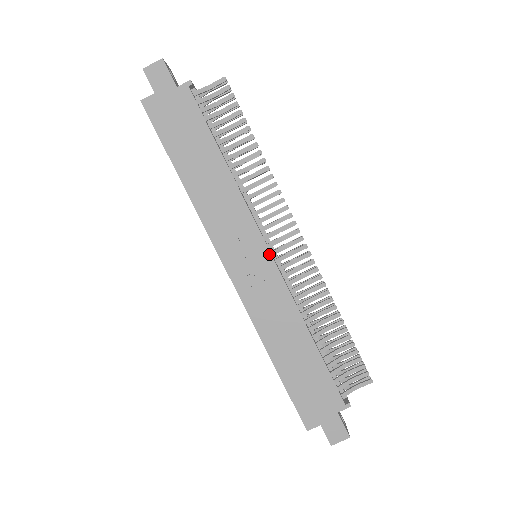
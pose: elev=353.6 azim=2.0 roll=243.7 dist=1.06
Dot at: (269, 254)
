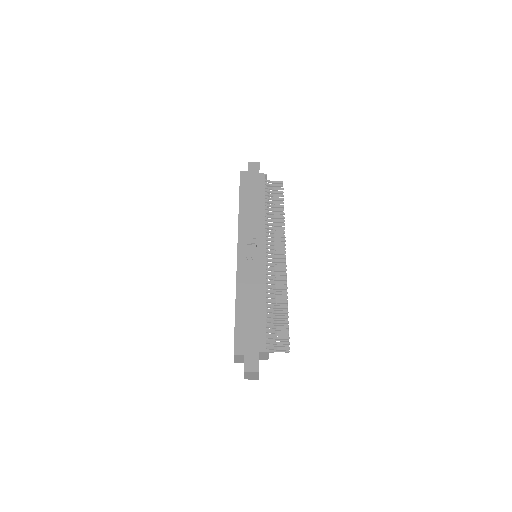
Dot at: (264, 252)
